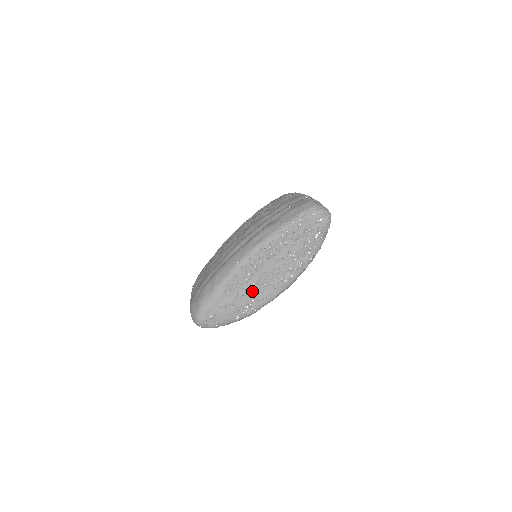
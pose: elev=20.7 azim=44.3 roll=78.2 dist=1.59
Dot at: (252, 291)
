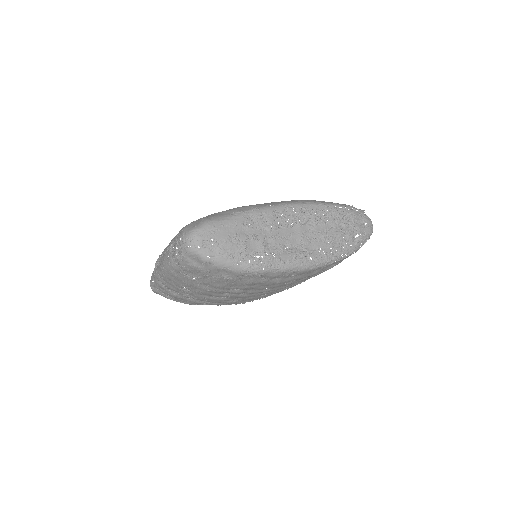
Dot at: (272, 243)
